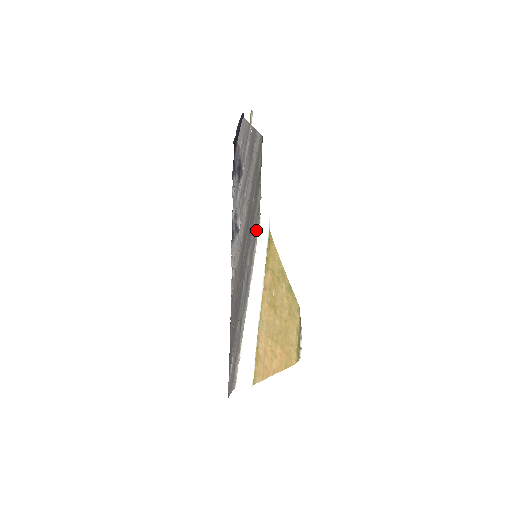
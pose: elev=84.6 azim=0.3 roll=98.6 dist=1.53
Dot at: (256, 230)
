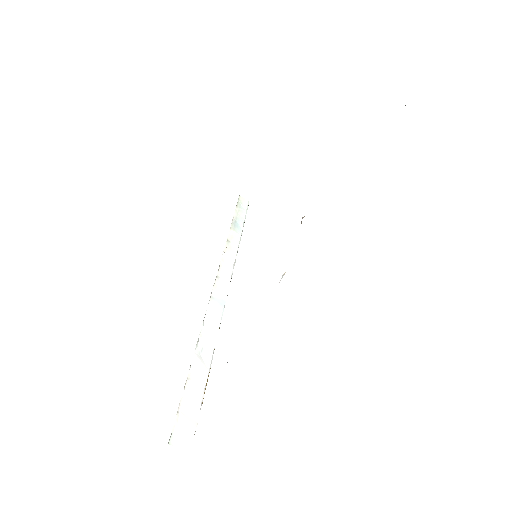
Dot at: occluded
